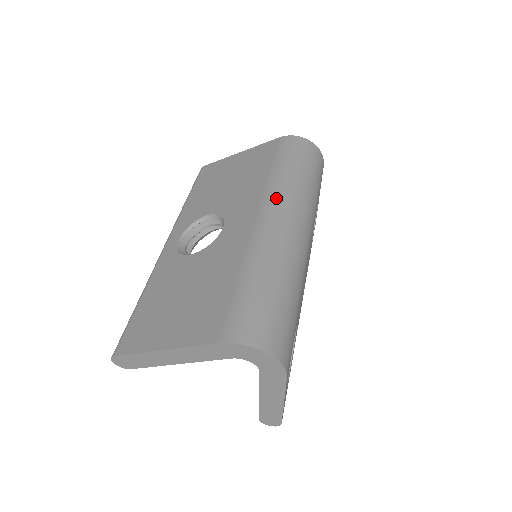
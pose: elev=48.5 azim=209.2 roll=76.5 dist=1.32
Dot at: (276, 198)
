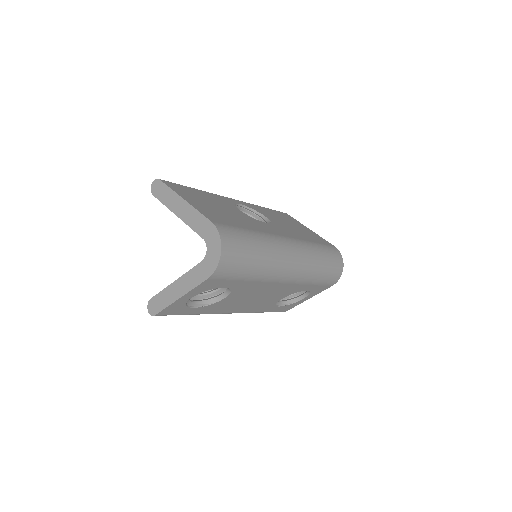
Dot at: (302, 246)
